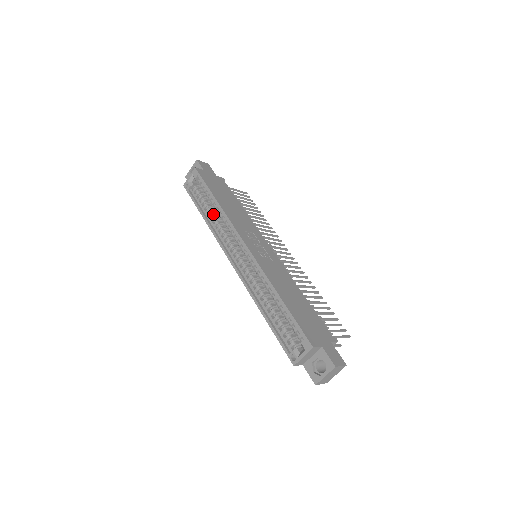
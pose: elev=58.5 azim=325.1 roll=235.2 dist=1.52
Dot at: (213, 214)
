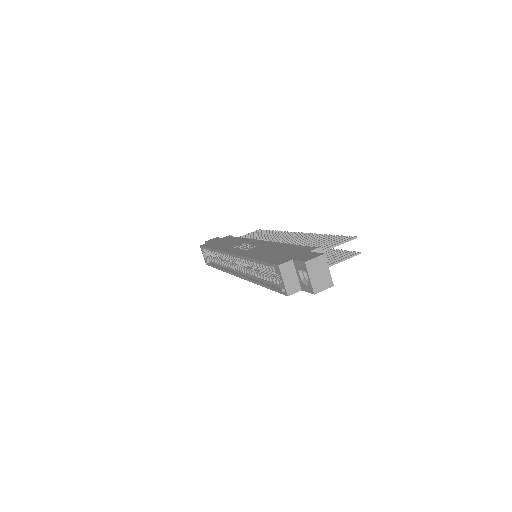
Dot at: (221, 260)
